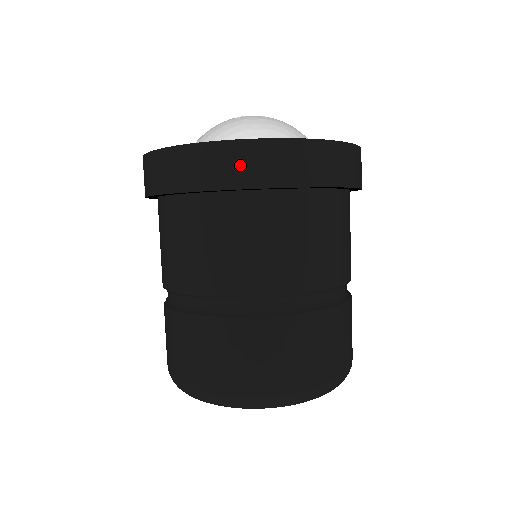
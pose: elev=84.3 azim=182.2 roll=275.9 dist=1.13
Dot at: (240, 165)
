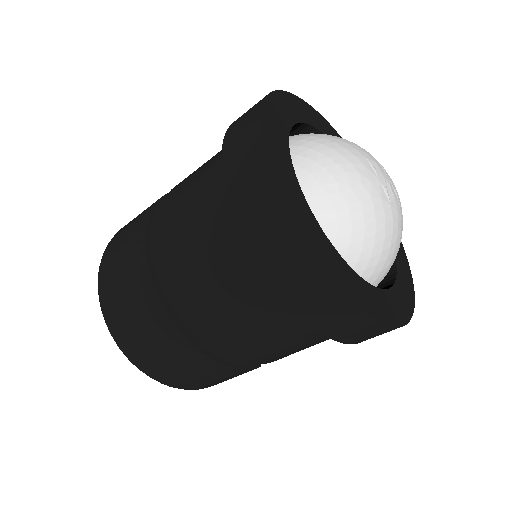
Dot at: (252, 192)
